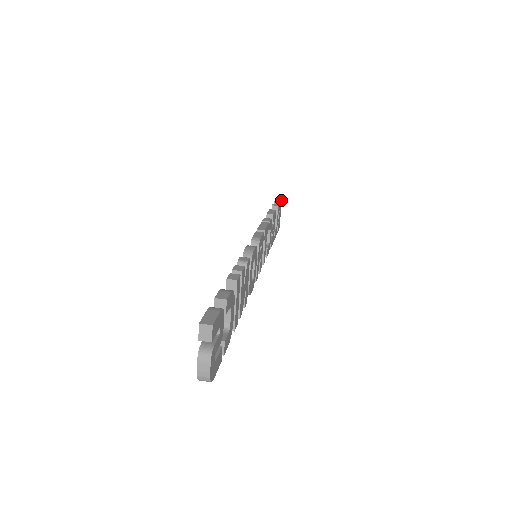
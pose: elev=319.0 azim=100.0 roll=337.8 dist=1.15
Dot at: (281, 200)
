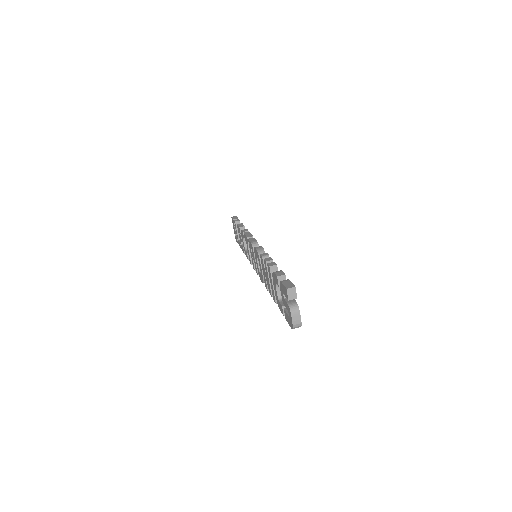
Dot at: occluded
